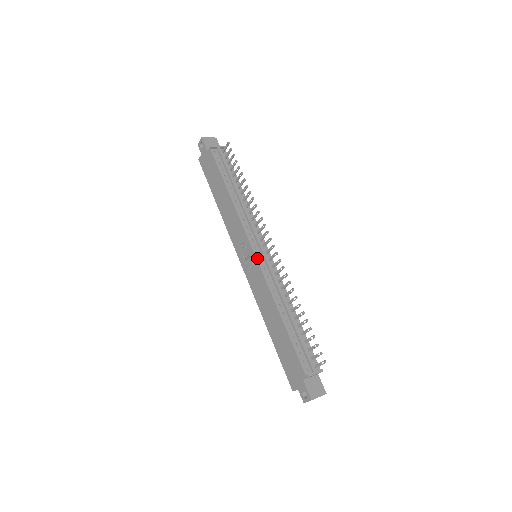
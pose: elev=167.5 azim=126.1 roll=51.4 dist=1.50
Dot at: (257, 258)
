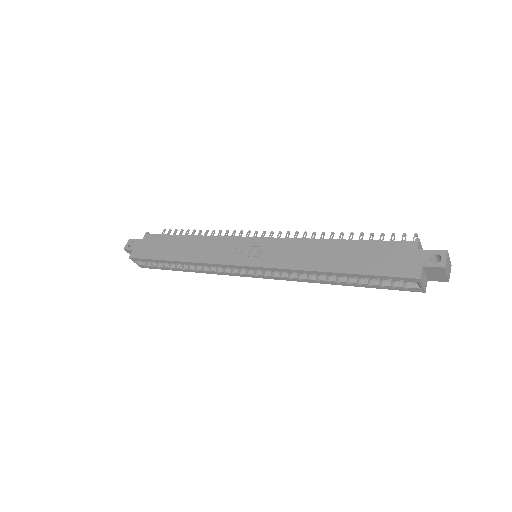
Dot at: (264, 238)
